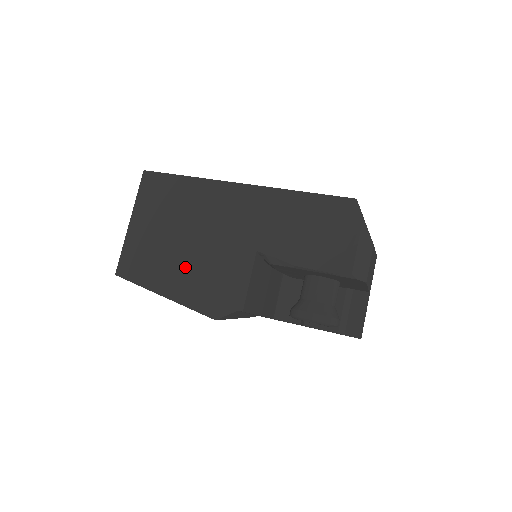
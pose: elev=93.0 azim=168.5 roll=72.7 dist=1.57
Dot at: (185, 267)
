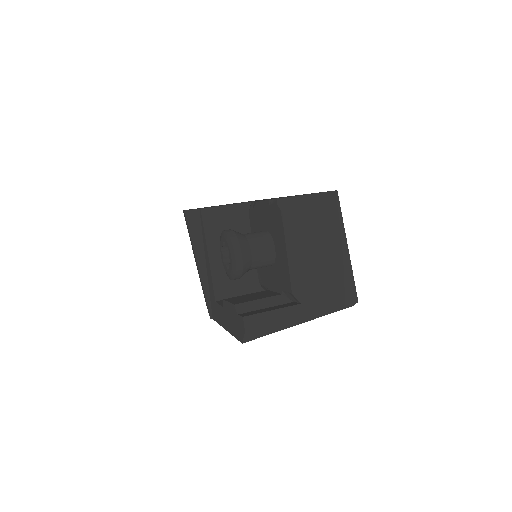
Dot at: occluded
